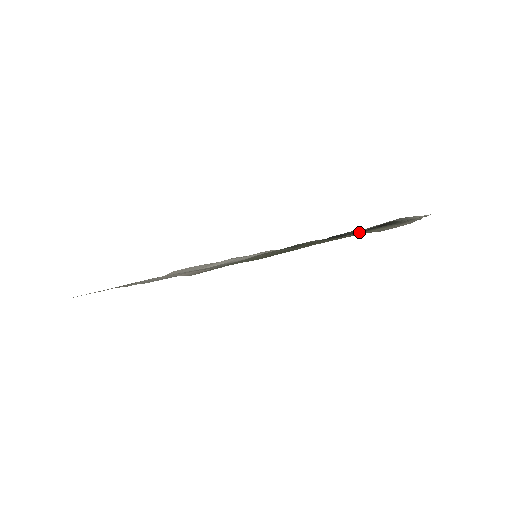
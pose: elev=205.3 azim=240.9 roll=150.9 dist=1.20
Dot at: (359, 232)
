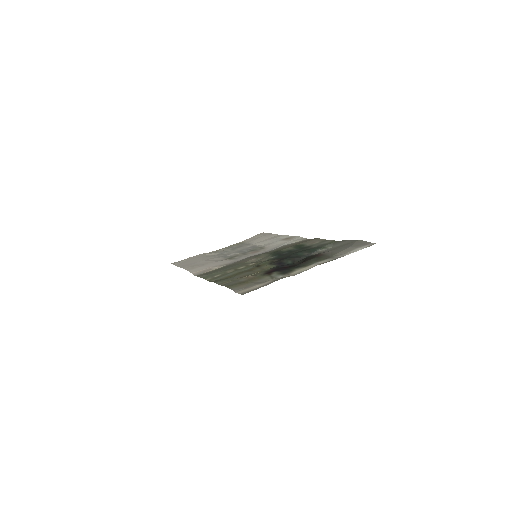
Dot at: (262, 275)
